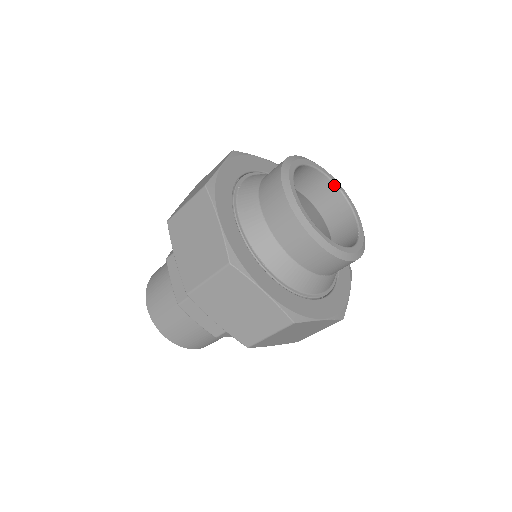
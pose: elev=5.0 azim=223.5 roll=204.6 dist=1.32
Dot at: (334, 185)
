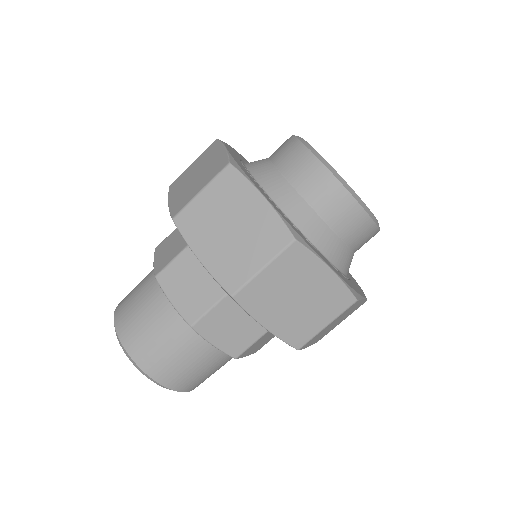
Dot at: occluded
